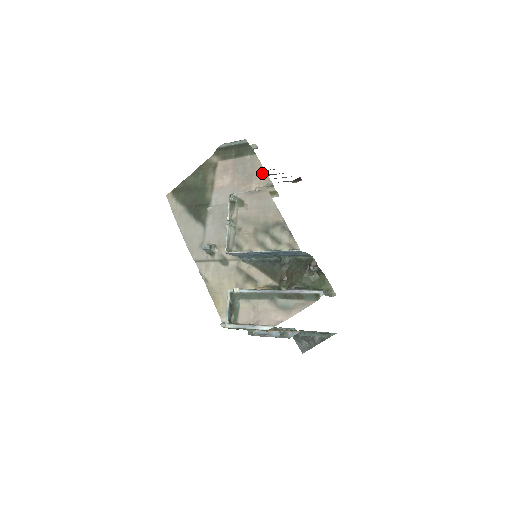
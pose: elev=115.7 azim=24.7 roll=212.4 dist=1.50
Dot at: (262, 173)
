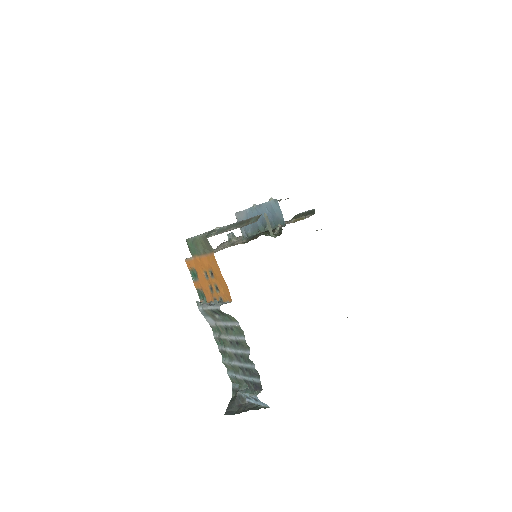
Dot at: (307, 217)
